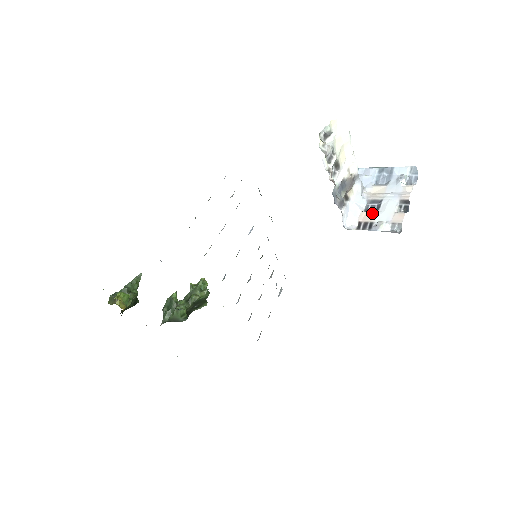
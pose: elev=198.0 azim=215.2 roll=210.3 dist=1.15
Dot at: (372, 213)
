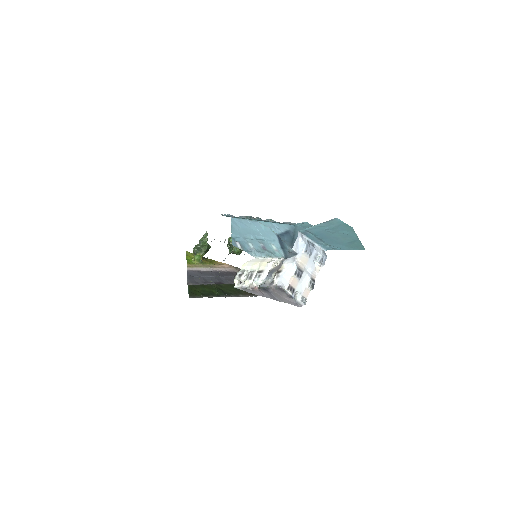
Dot at: (296, 281)
